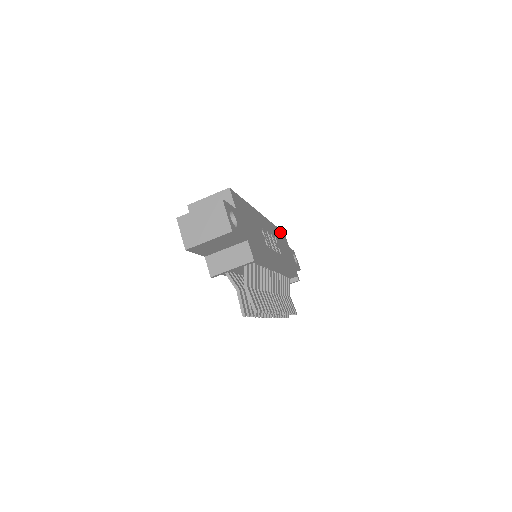
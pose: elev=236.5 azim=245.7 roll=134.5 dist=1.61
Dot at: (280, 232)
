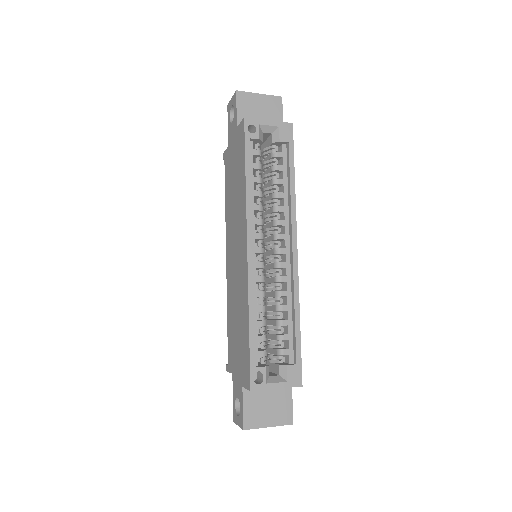
Dot at: (292, 158)
